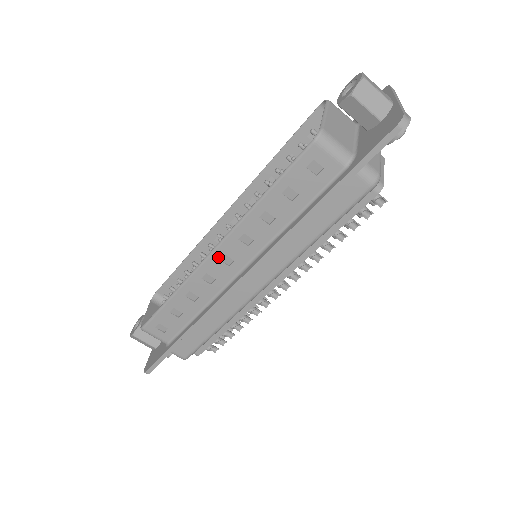
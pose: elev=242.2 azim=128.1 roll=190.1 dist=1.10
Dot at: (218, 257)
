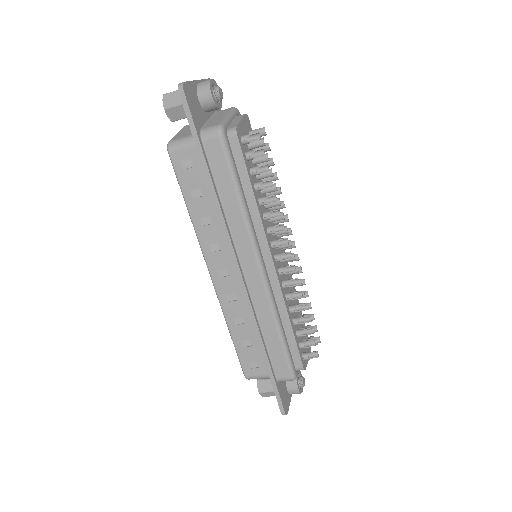
Dot at: (217, 276)
